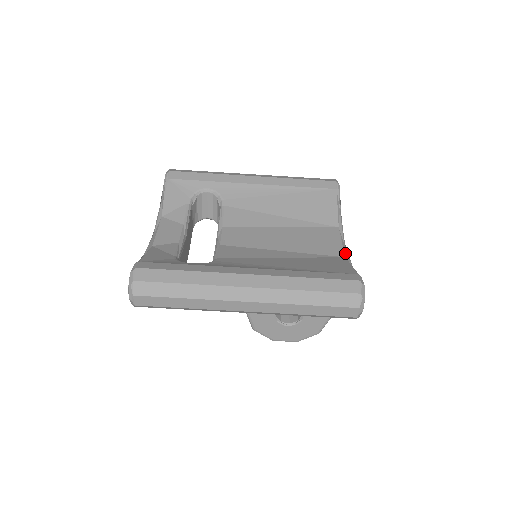
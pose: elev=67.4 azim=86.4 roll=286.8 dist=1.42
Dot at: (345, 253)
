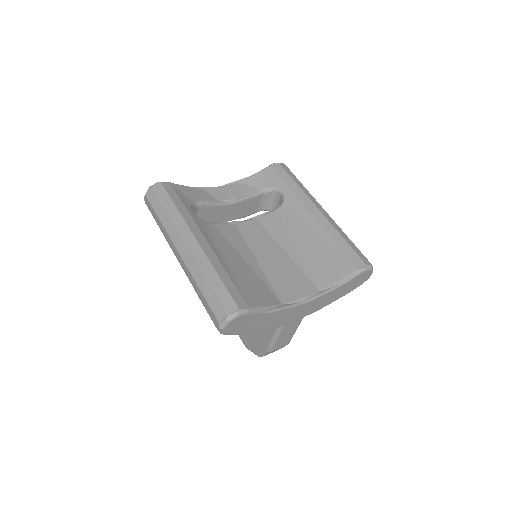
Dot at: (289, 304)
